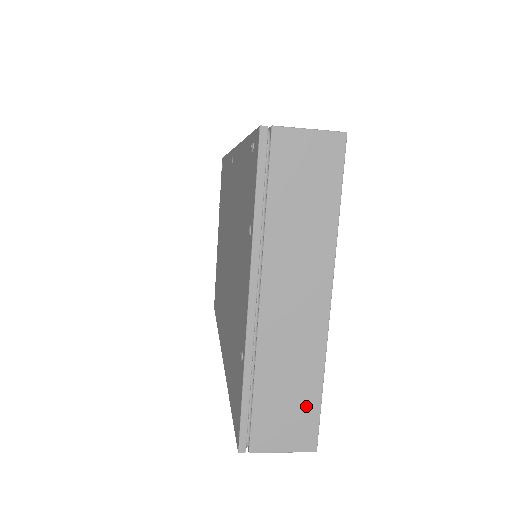
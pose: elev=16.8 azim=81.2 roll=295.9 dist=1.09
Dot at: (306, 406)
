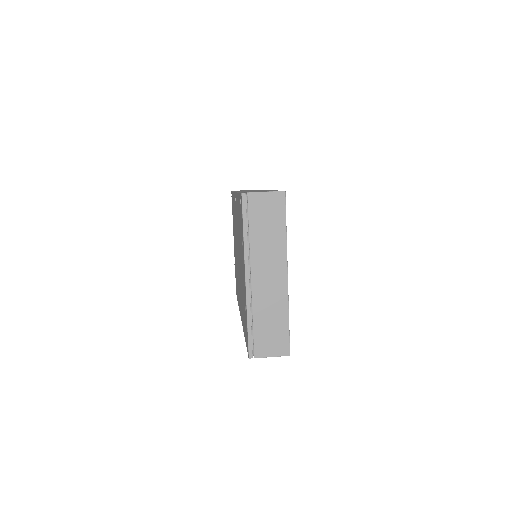
Dot at: (281, 331)
